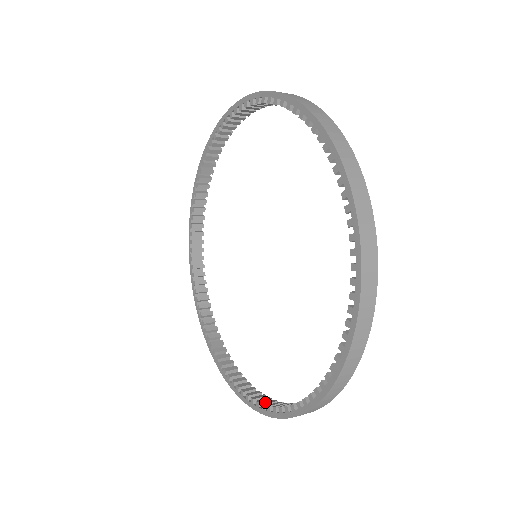
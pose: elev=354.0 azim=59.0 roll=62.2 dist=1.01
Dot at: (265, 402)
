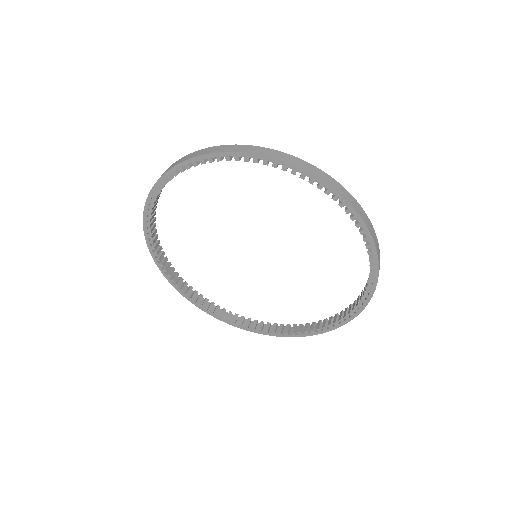
Dot at: (310, 328)
